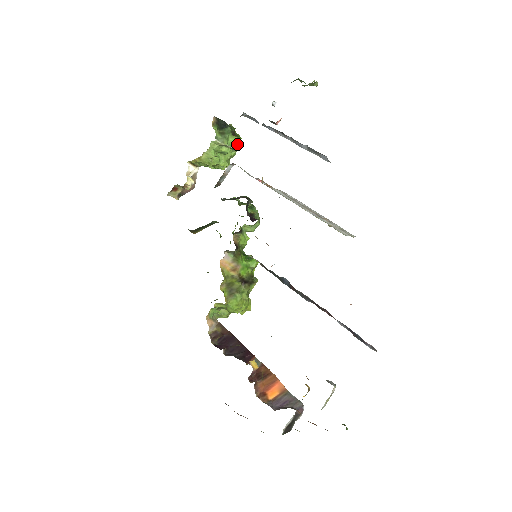
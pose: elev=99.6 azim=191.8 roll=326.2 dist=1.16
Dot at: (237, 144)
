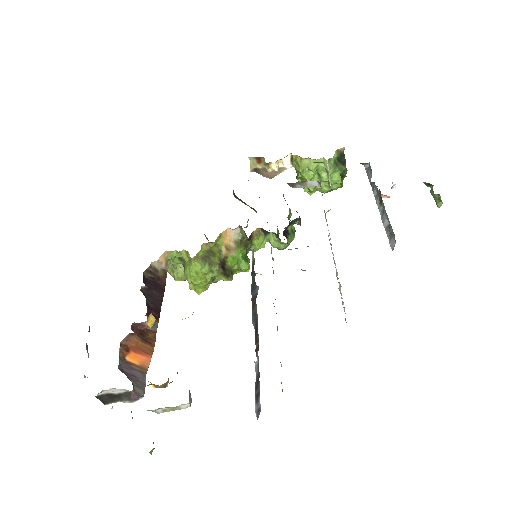
Dot at: (335, 186)
